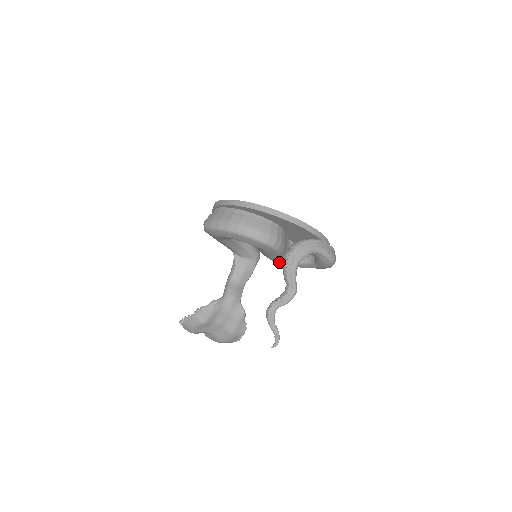
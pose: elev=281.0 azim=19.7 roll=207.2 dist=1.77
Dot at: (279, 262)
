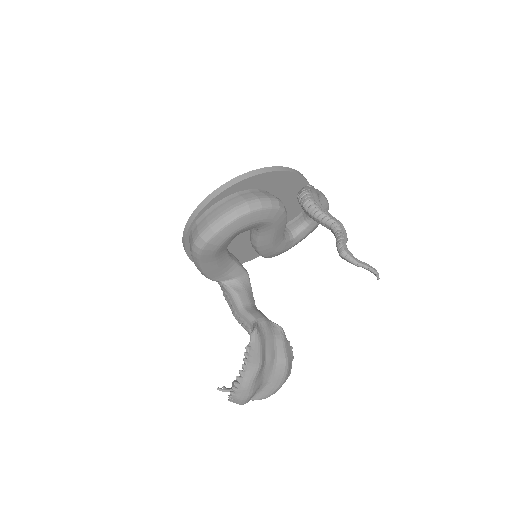
Dot at: (279, 248)
